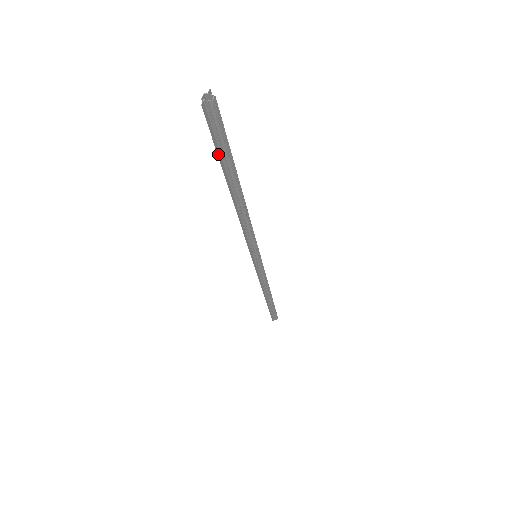
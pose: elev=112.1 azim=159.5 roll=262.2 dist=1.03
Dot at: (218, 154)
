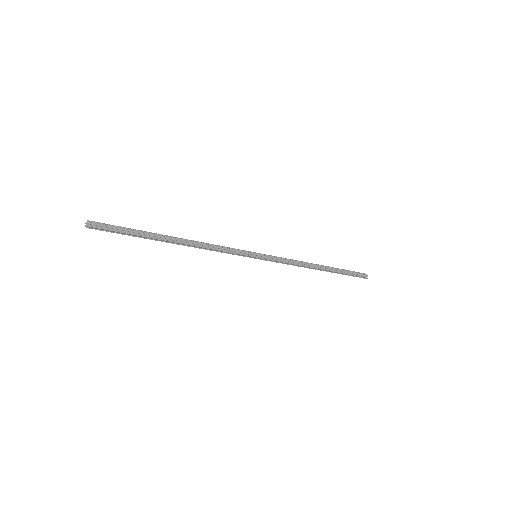
Dot at: (130, 235)
